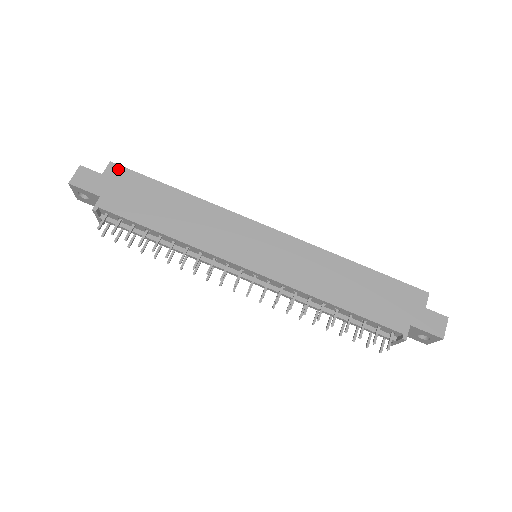
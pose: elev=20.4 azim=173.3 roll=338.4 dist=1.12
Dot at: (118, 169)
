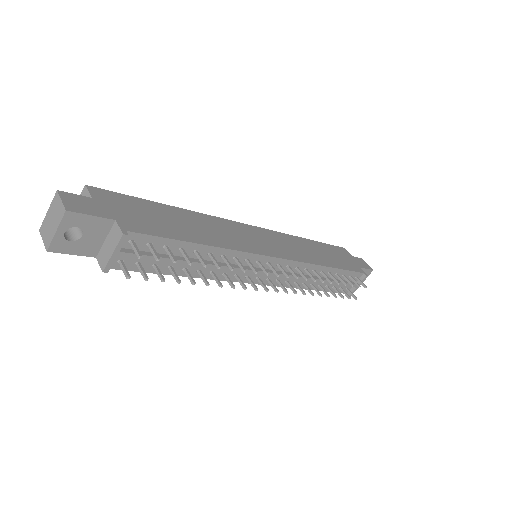
Dot at: (102, 192)
